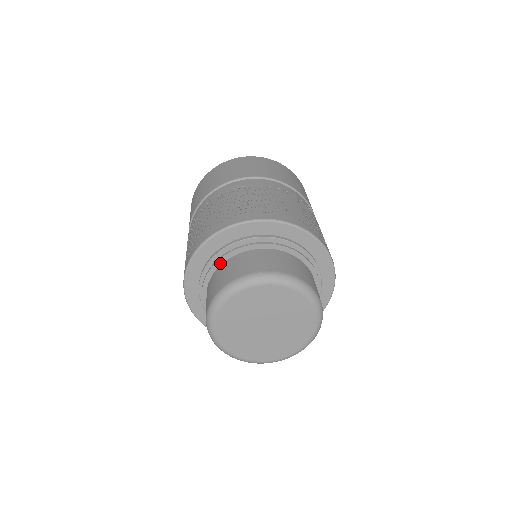
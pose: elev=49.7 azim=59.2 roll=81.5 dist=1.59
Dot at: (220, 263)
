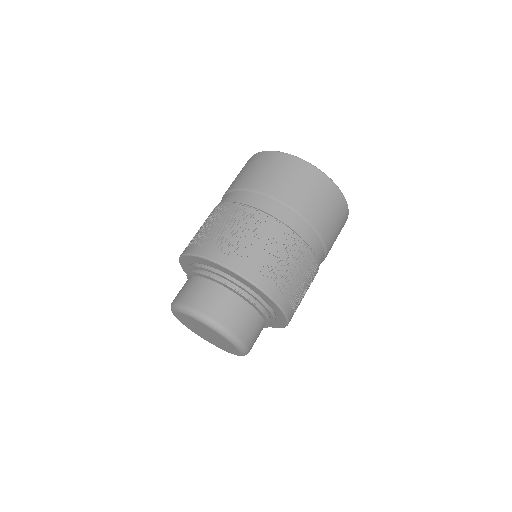
Dot at: (235, 291)
